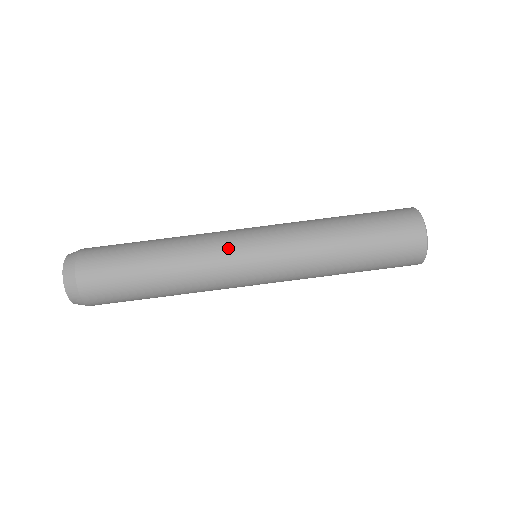
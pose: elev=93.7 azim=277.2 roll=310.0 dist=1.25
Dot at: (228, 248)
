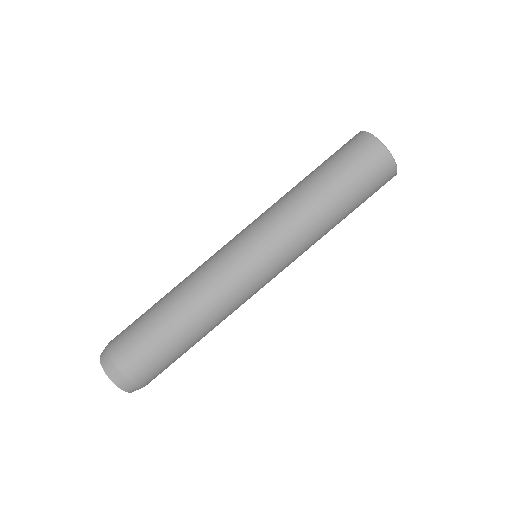
Dot at: (246, 285)
